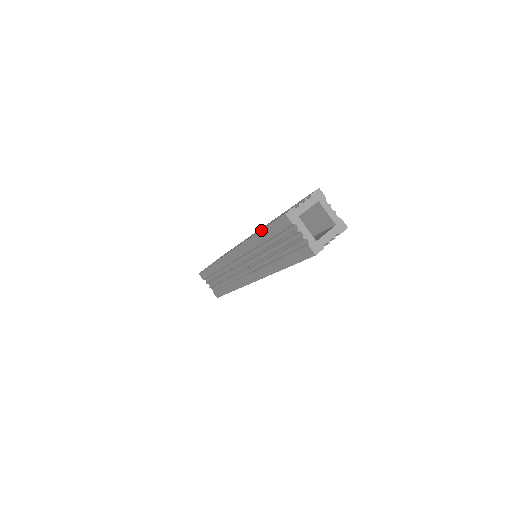
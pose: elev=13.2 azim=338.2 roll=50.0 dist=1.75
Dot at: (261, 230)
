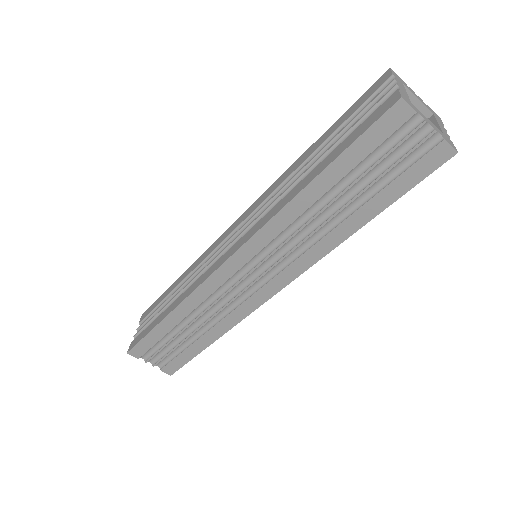
Dot at: (324, 169)
